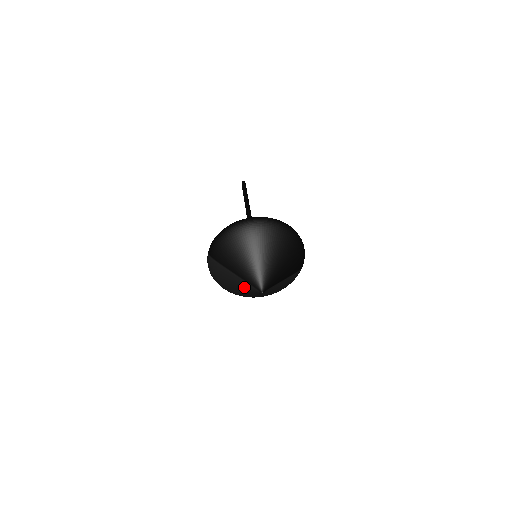
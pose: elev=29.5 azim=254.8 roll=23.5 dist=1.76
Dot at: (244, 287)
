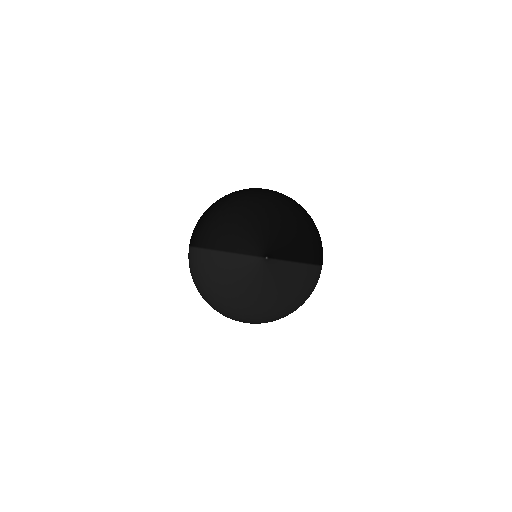
Dot at: (240, 268)
